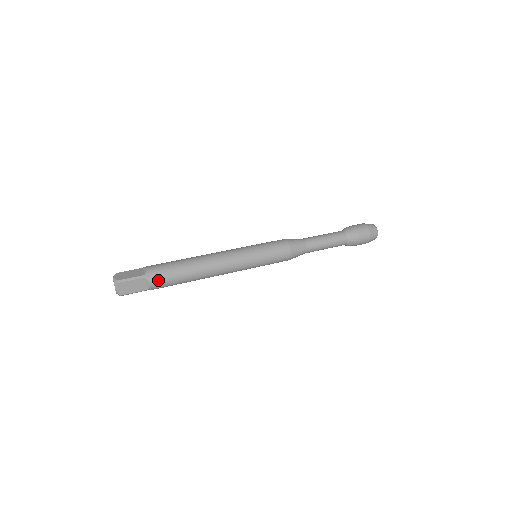
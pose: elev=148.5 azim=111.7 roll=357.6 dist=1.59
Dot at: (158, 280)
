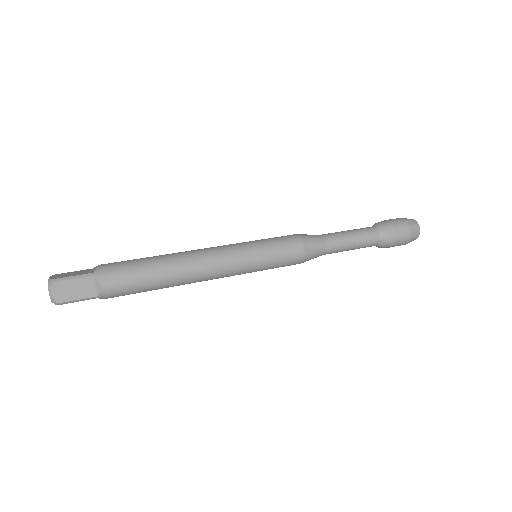
Dot at: (113, 280)
